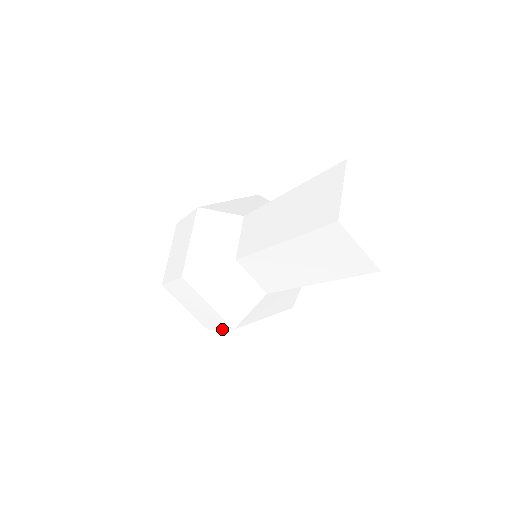
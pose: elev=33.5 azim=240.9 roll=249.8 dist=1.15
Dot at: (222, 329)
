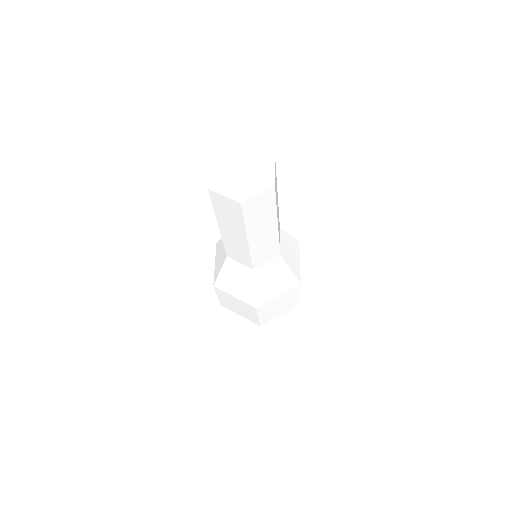
Dot at: (257, 316)
